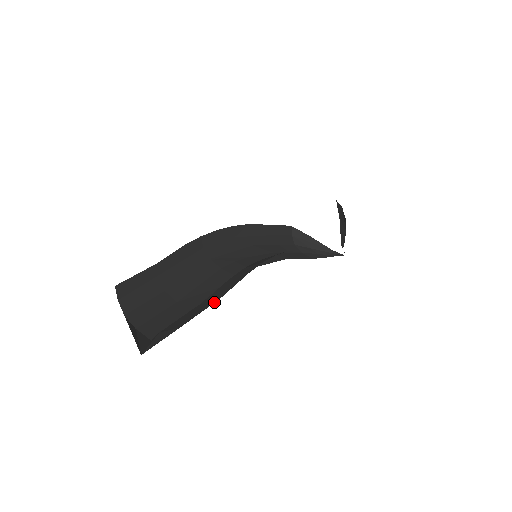
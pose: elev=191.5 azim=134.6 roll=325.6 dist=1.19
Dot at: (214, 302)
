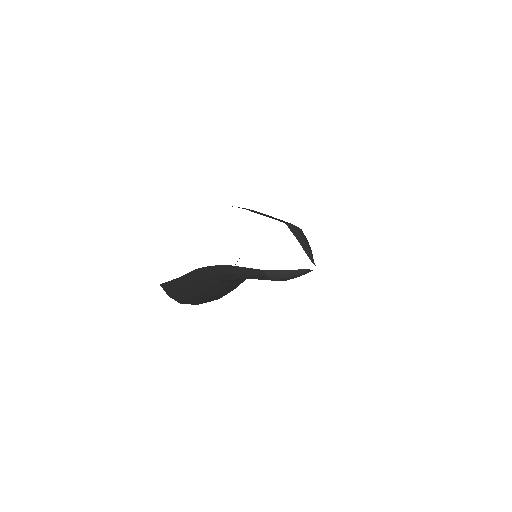
Dot at: occluded
